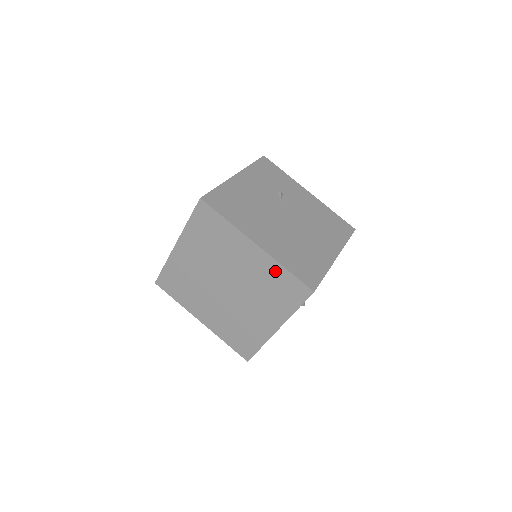
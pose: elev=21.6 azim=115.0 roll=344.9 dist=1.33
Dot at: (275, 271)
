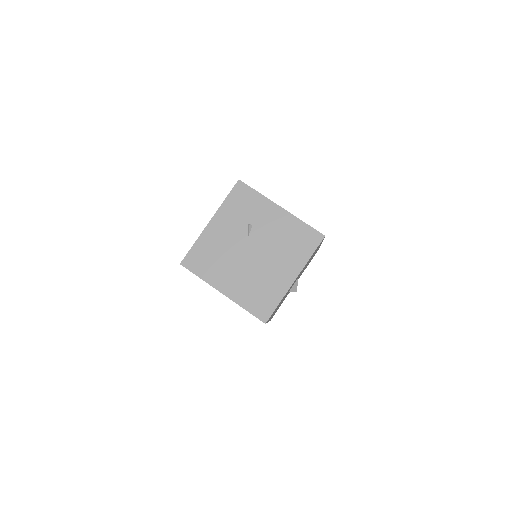
Dot at: occluded
